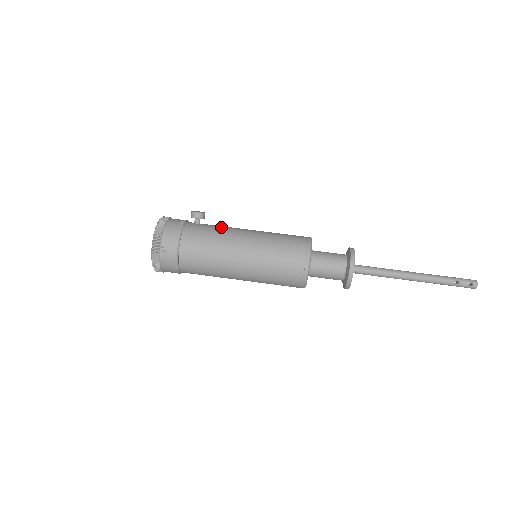
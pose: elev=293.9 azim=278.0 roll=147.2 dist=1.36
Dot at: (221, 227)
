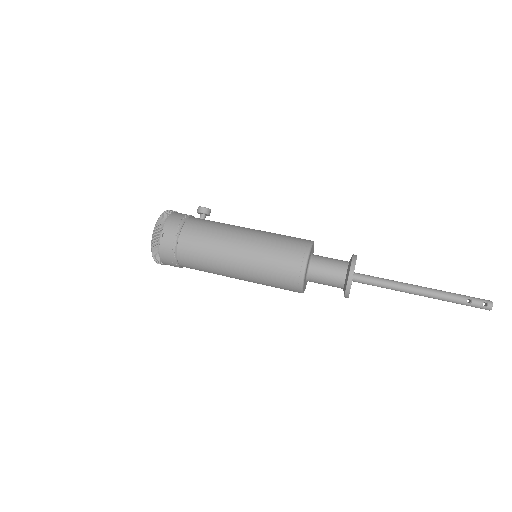
Dot at: (224, 223)
